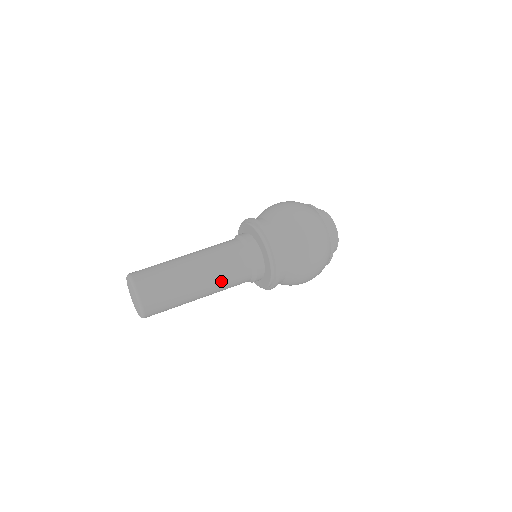
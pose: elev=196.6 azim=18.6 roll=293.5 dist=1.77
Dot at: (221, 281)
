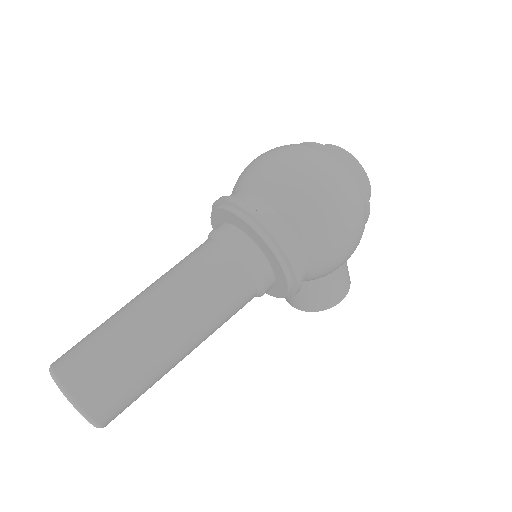
Dot at: (193, 297)
